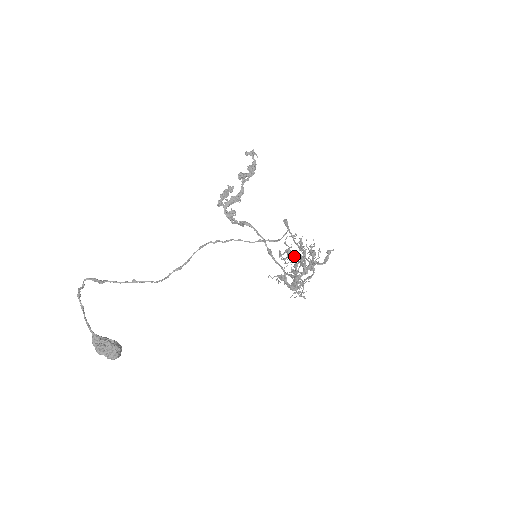
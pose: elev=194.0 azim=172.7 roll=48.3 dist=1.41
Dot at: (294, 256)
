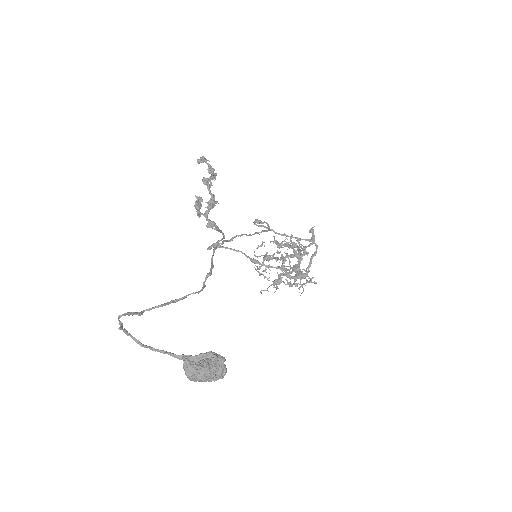
Dot at: (277, 257)
